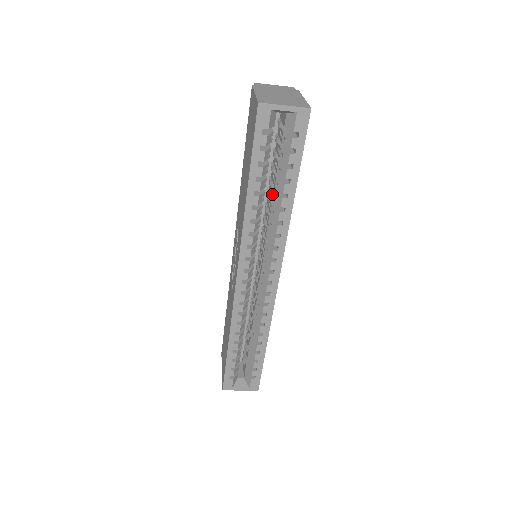
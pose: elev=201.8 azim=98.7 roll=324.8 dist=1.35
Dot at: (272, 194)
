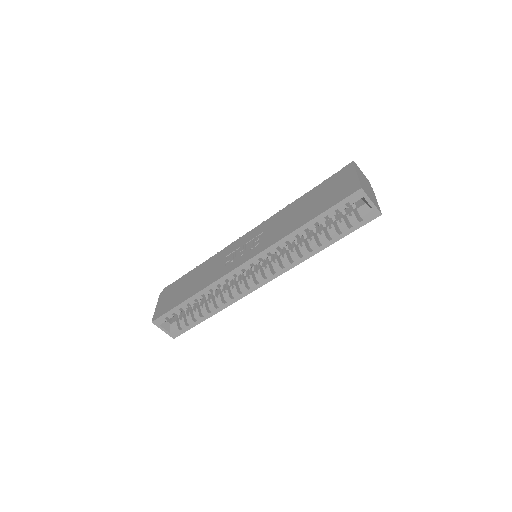
Dot at: (309, 234)
